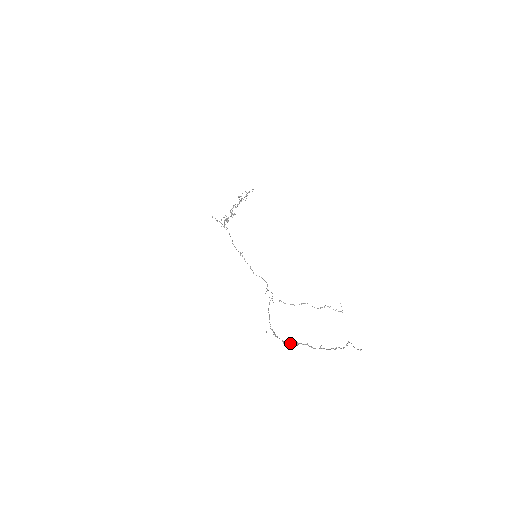
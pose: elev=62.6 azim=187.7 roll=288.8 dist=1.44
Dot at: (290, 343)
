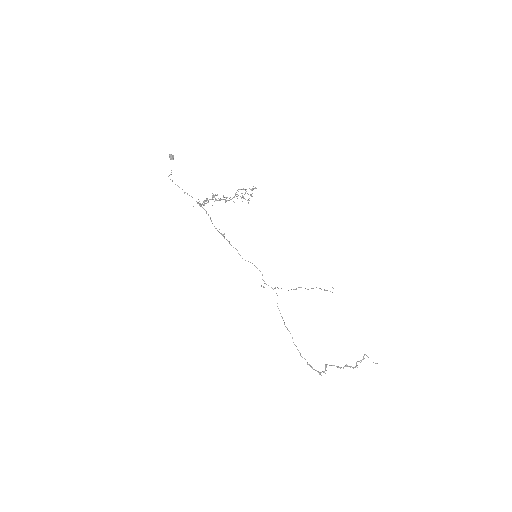
Dot at: occluded
